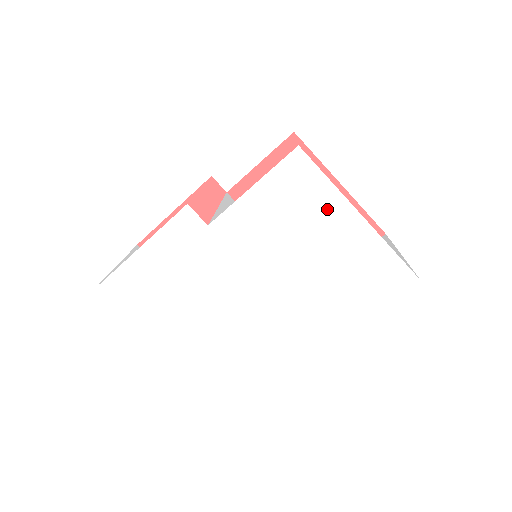
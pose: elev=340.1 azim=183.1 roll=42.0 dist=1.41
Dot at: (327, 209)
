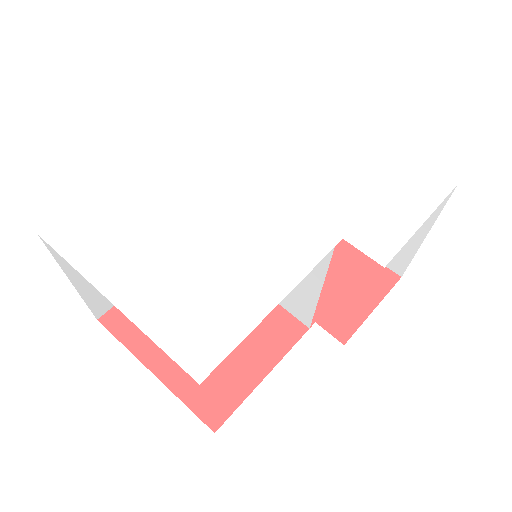
Dot at: (328, 131)
